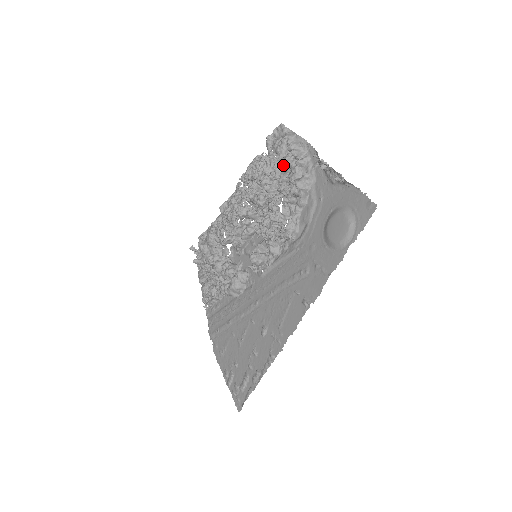
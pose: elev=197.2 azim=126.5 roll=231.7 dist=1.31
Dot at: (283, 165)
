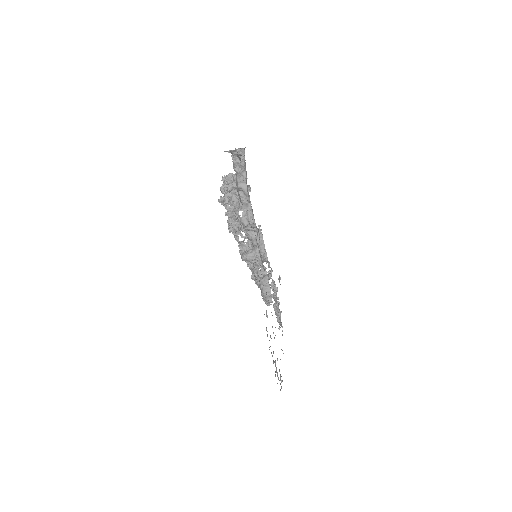
Dot at: (238, 175)
